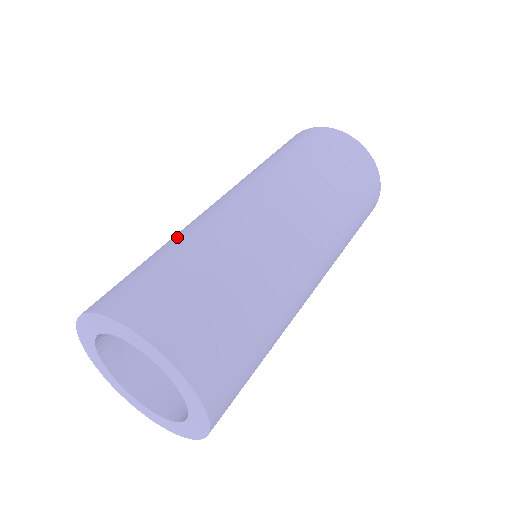
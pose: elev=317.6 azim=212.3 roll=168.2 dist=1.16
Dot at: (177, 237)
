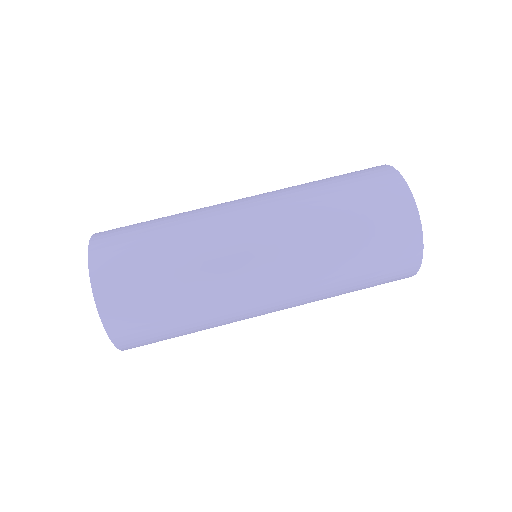
Dot at: occluded
